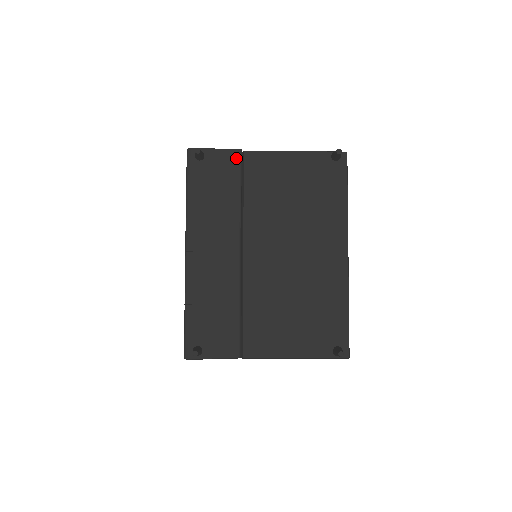
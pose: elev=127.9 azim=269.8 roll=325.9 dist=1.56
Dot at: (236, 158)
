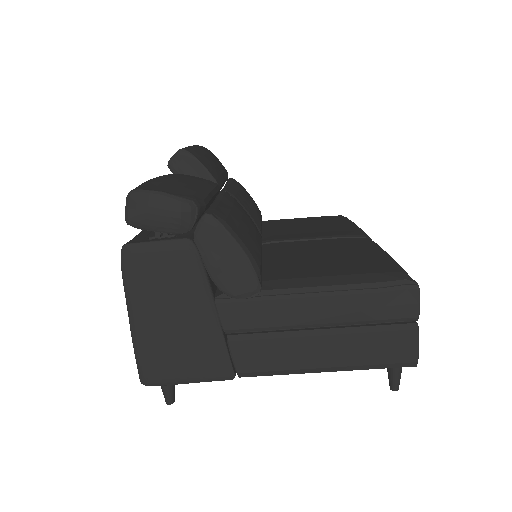
Dot at: occluded
